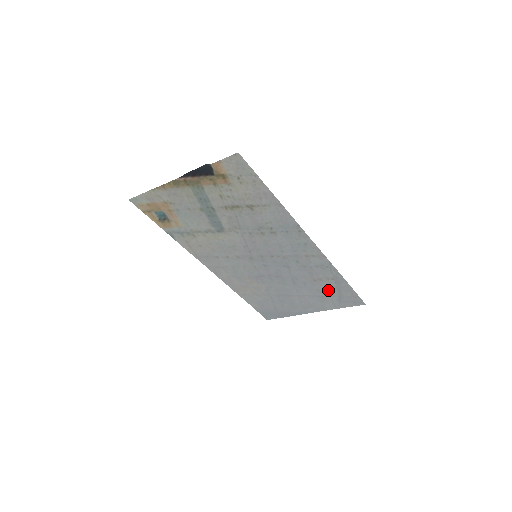
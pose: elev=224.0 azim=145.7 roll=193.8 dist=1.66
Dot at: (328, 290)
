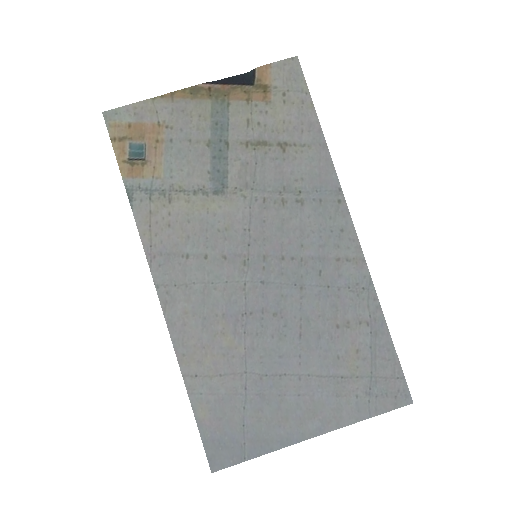
Dot at: (355, 357)
